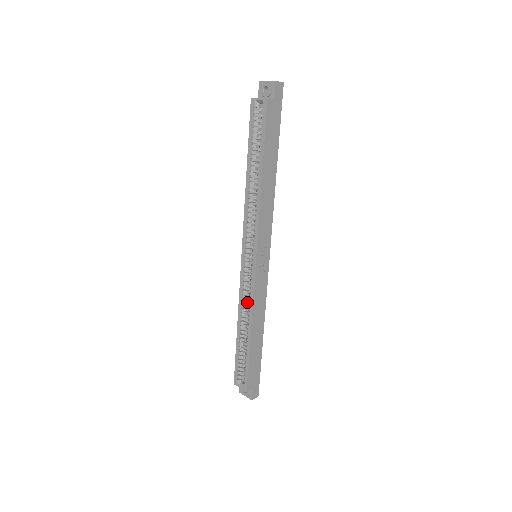
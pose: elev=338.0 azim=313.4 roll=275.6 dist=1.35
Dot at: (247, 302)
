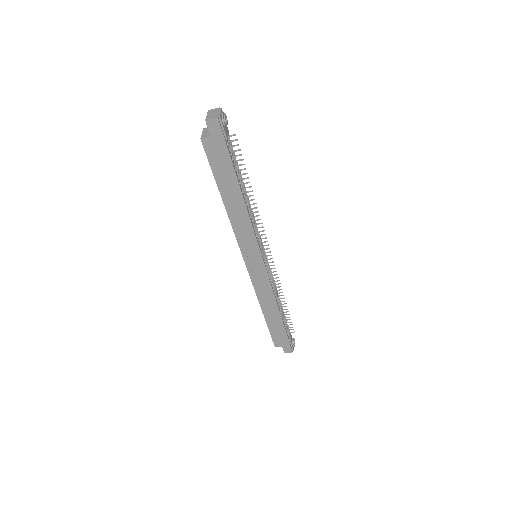
Dot at: occluded
